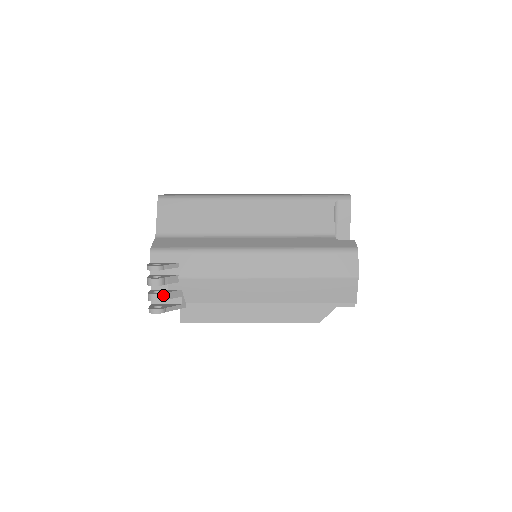
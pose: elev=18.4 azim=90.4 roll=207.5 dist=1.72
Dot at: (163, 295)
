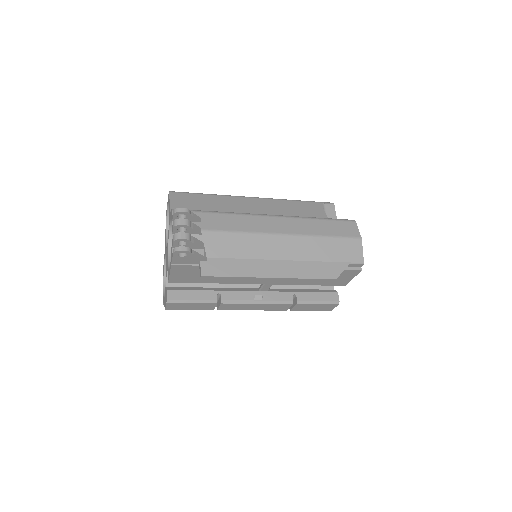
Dot at: (190, 236)
